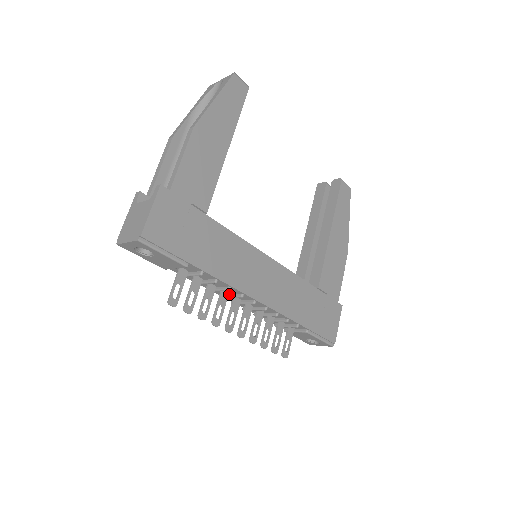
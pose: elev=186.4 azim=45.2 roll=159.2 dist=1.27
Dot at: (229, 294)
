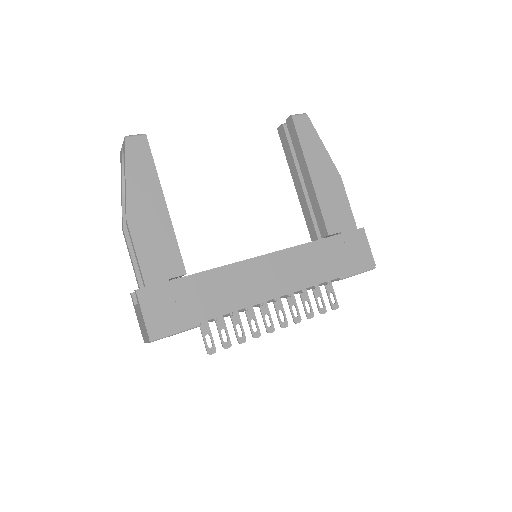
Dot at: occluded
